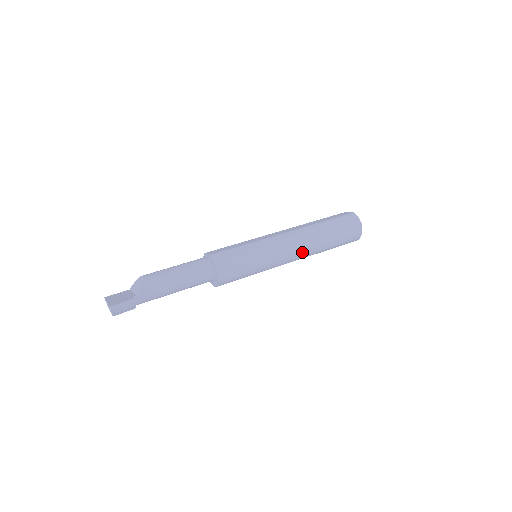
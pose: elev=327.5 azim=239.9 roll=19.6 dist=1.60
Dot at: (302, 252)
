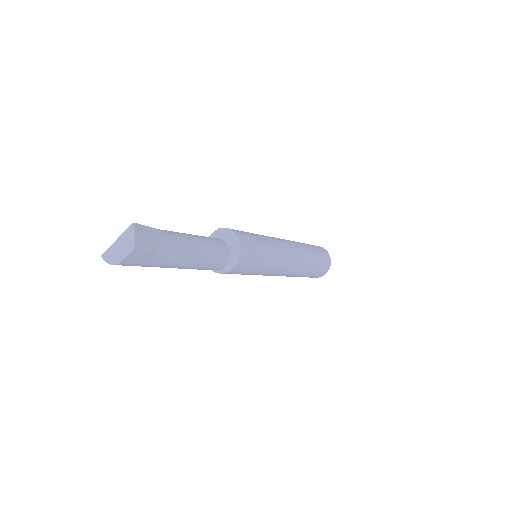
Dot at: (297, 253)
